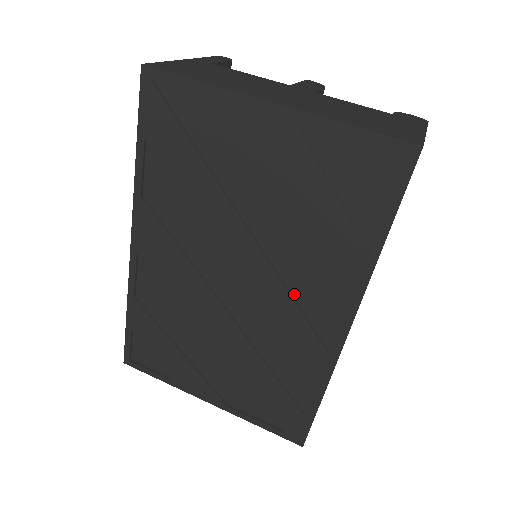
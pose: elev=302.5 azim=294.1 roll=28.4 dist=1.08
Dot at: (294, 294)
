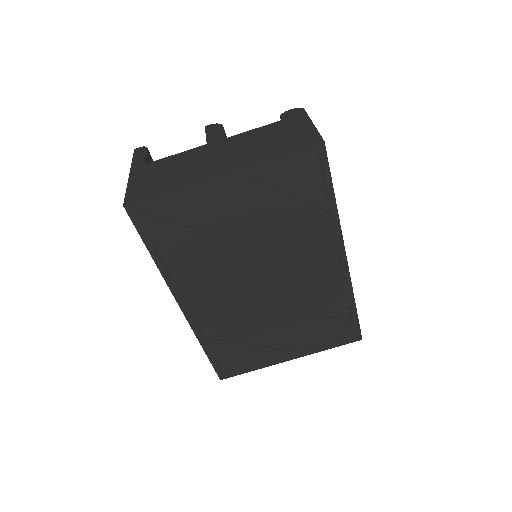
Dot at: (302, 263)
